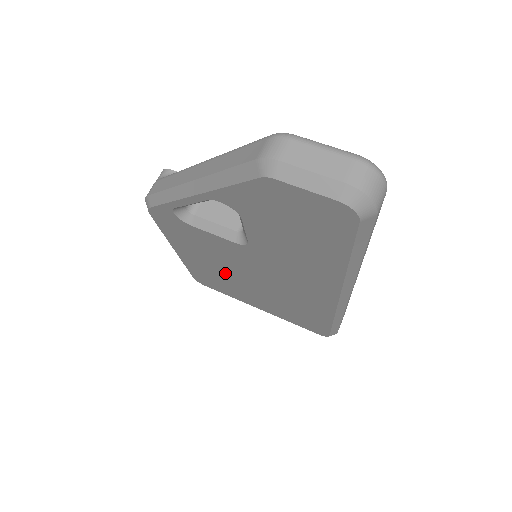
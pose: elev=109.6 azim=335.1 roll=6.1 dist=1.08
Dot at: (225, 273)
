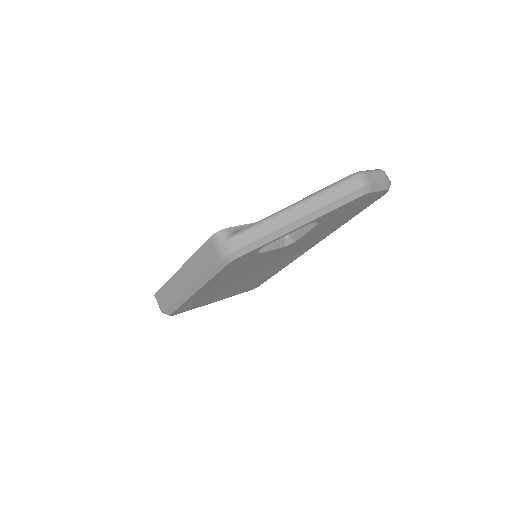
Dot at: (229, 283)
